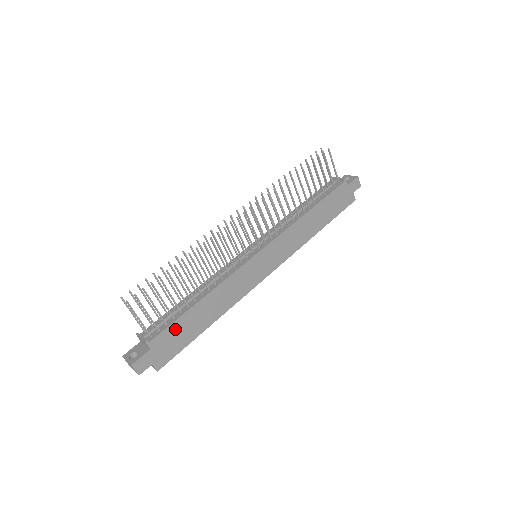
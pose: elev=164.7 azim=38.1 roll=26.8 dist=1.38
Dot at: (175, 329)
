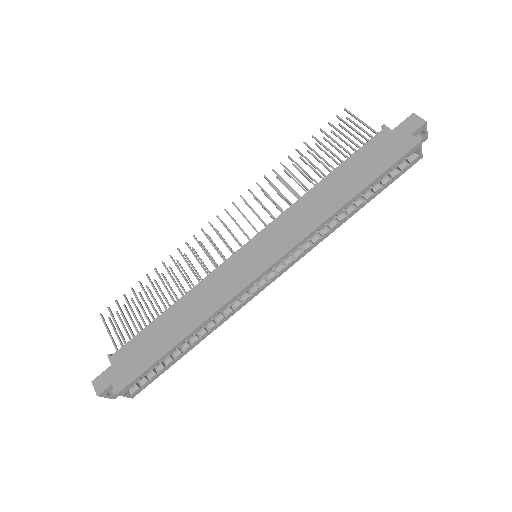
Dot at: (139, 343)
